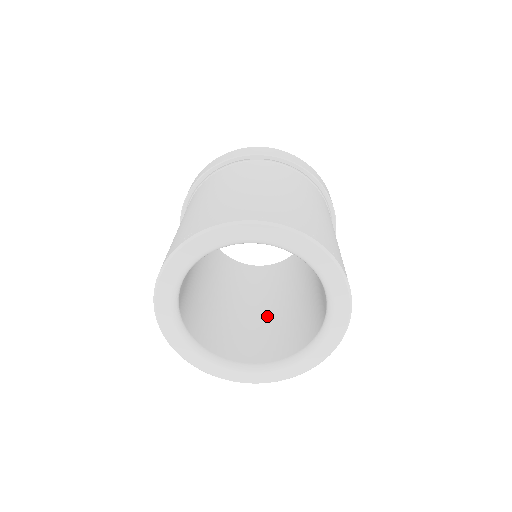
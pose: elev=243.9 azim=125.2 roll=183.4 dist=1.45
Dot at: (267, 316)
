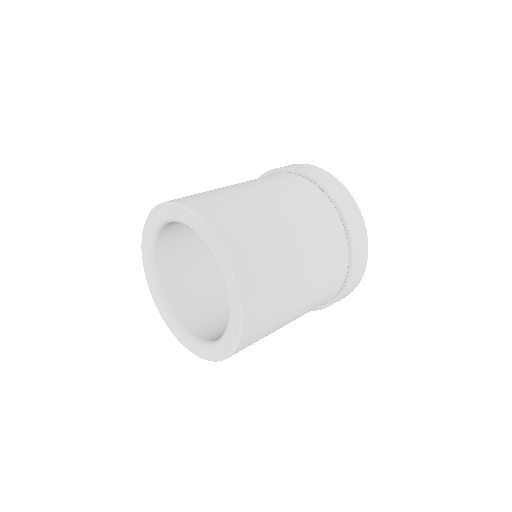
Dot at: (220, 285)
